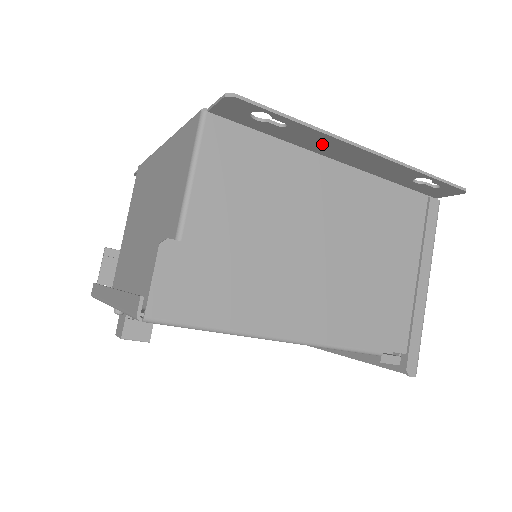
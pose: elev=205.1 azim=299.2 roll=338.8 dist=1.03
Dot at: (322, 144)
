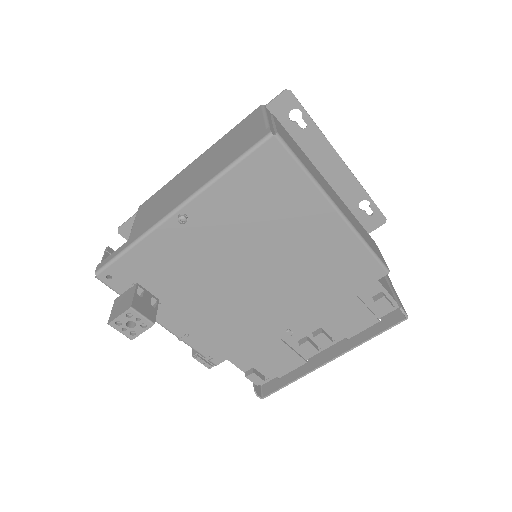
Dot at: (319, 153)
